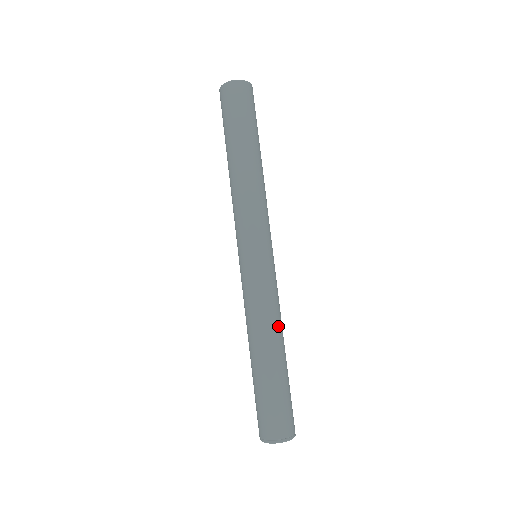
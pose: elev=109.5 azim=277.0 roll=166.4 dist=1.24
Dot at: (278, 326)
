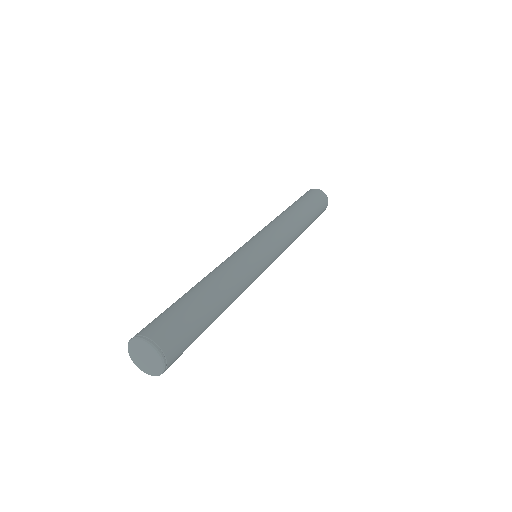
Dot at: (233, 283)
